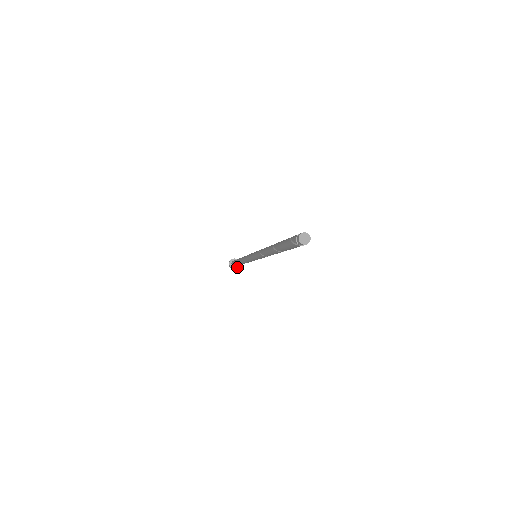
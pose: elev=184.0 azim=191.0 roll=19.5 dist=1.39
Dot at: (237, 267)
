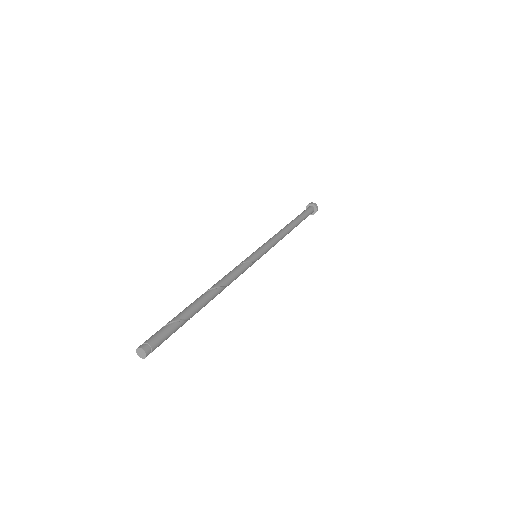
Dot at: (315, 212)
